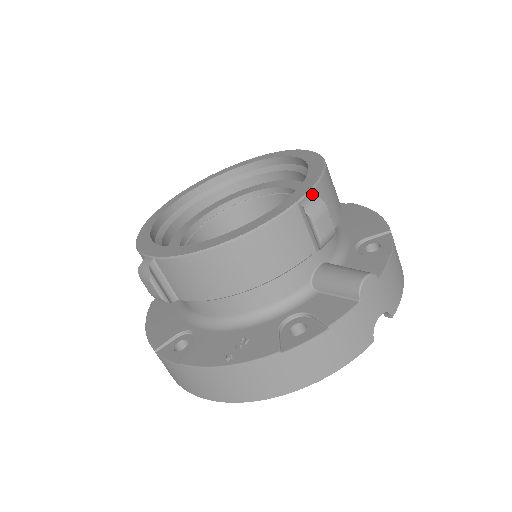
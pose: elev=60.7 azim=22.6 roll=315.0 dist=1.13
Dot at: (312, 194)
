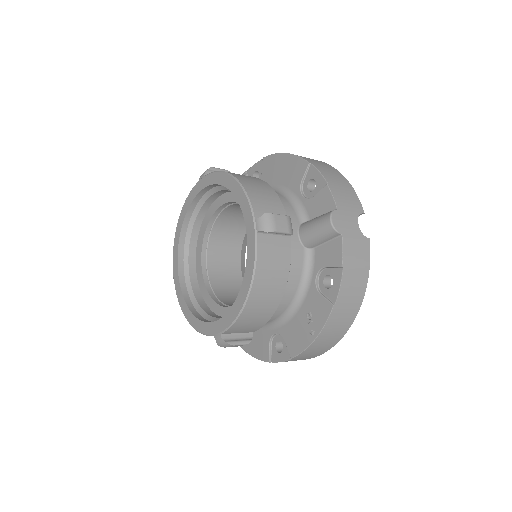
Dot at: (256, 214)
